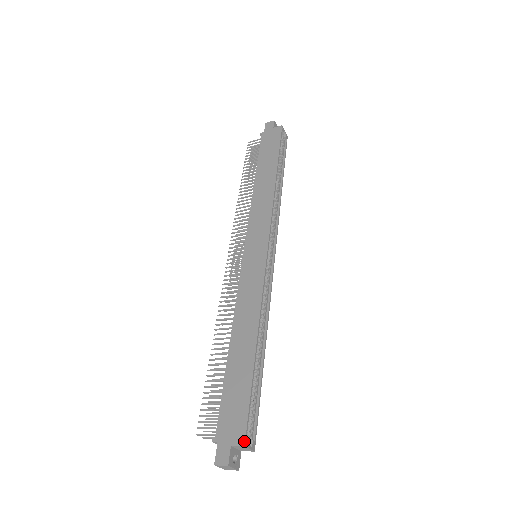
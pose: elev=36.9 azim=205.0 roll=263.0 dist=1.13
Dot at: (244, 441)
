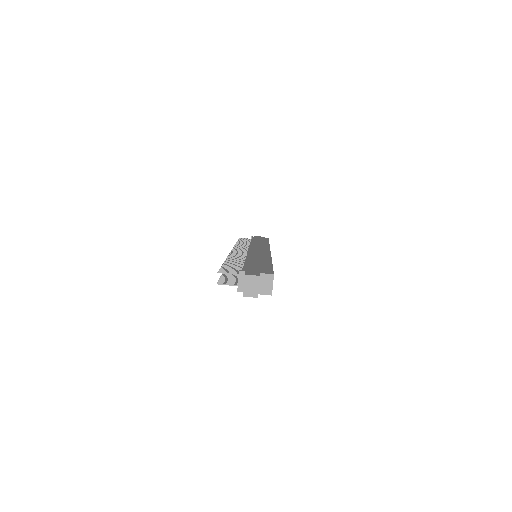
Dot at: (273, 273)
